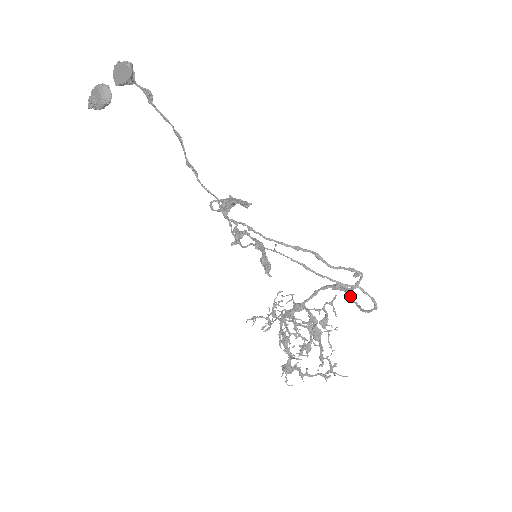
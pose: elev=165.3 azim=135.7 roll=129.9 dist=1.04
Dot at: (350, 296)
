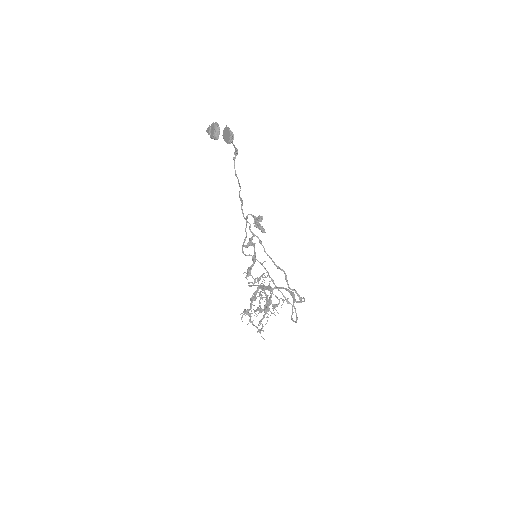
Dot at: occluded
